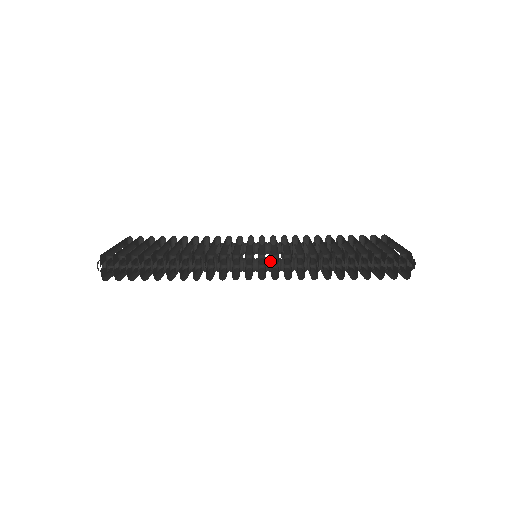
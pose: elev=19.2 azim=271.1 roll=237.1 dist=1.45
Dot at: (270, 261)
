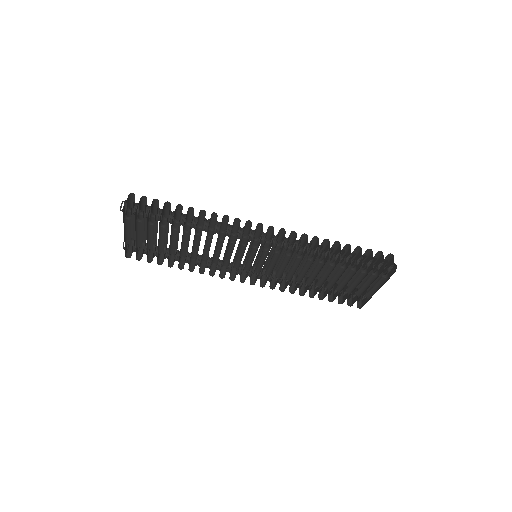
Dot at: (274, 243)
